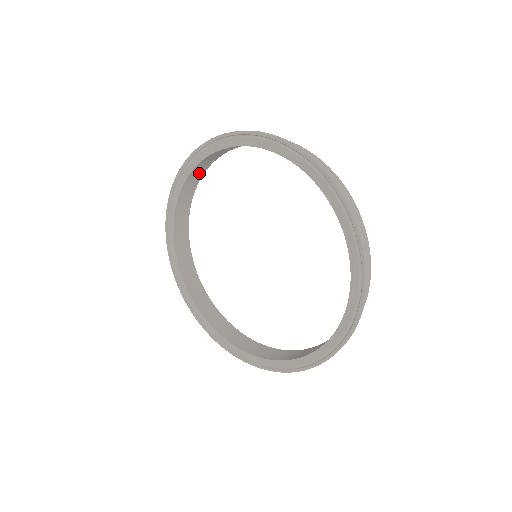
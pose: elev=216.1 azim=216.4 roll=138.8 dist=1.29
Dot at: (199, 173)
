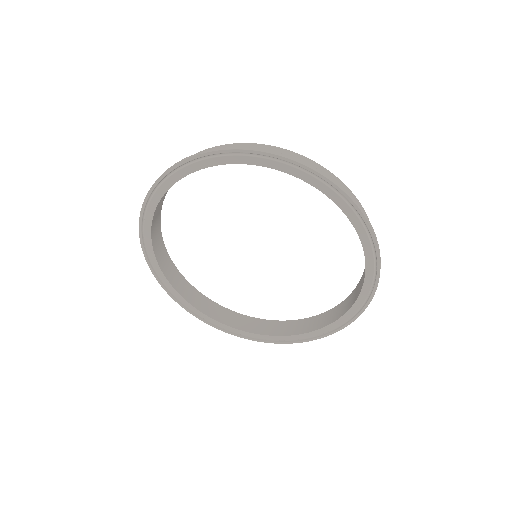
Dot at: (170, 267)
